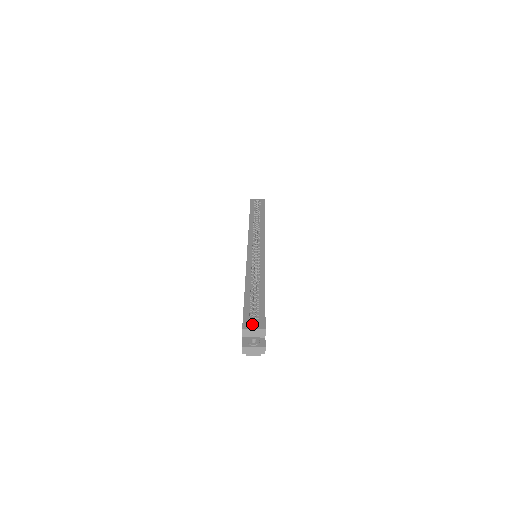
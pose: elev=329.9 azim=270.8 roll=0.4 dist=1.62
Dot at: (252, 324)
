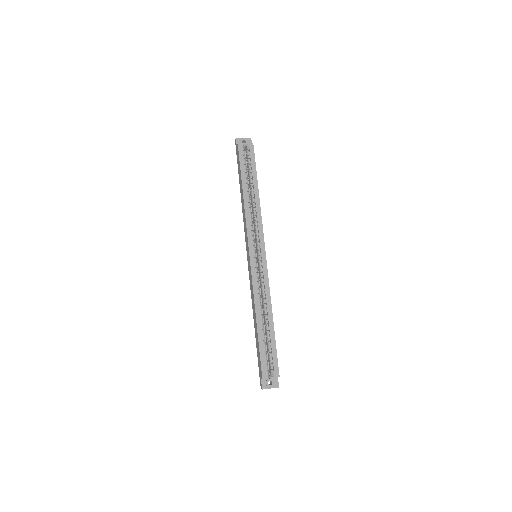
Dot at: occluded
